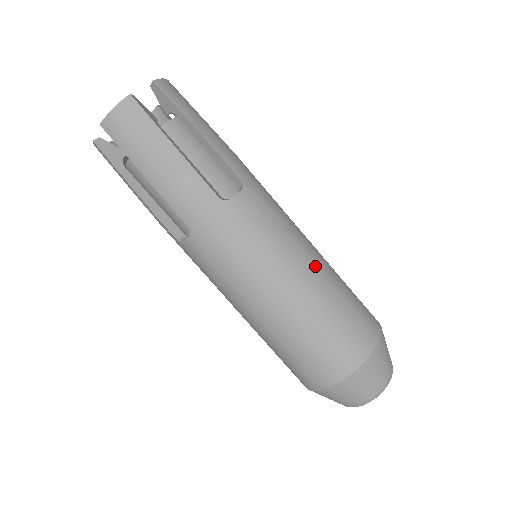
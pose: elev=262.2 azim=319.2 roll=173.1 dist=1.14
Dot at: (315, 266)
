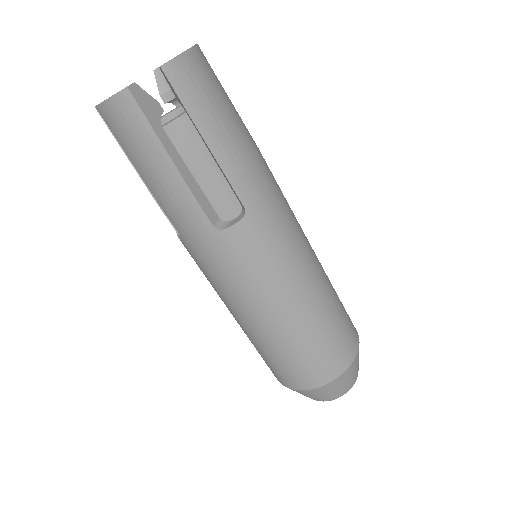
Dot at: (302, 303)
